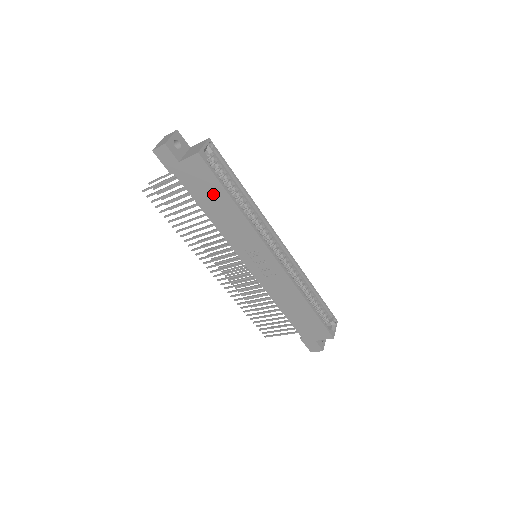
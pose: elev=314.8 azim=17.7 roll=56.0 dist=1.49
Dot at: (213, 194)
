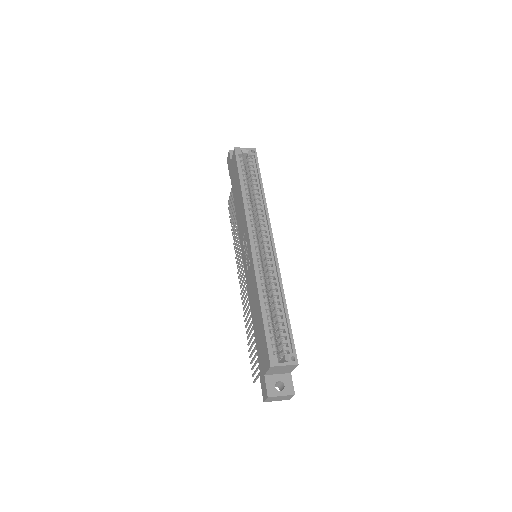
Dot at: (237, 183)
